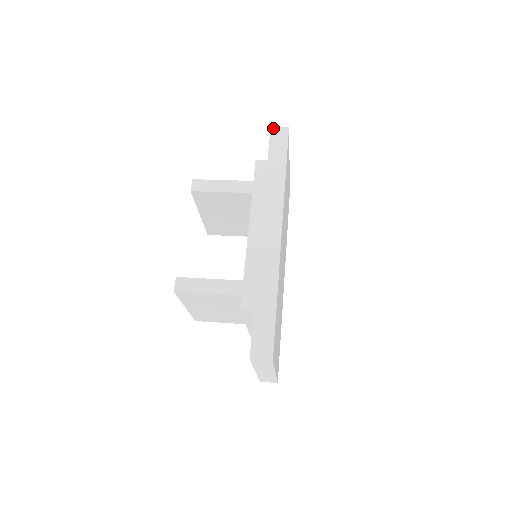
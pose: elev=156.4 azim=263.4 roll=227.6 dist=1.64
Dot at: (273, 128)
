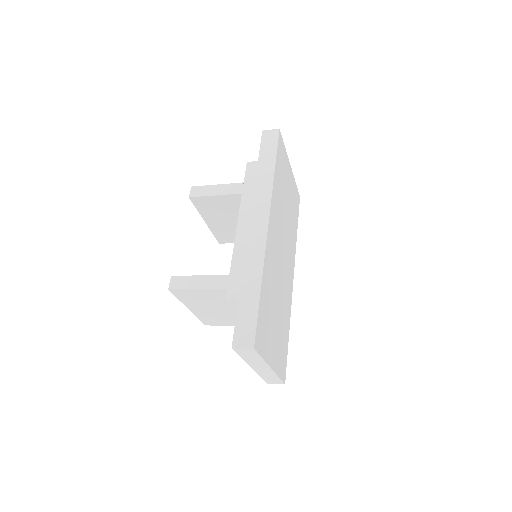
Dot at: (264, 131)
